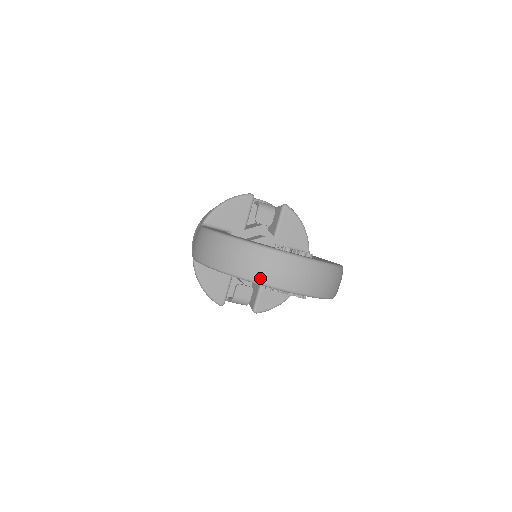
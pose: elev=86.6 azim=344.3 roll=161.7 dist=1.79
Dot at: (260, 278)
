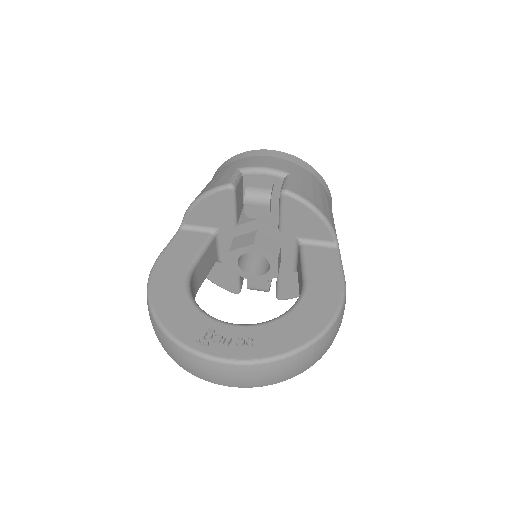
Dot at: (187, 370)
